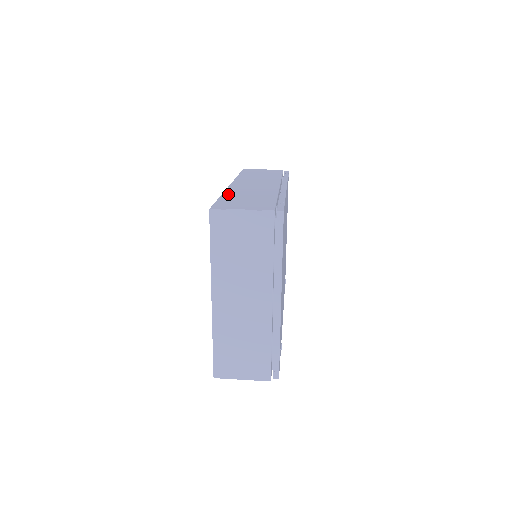
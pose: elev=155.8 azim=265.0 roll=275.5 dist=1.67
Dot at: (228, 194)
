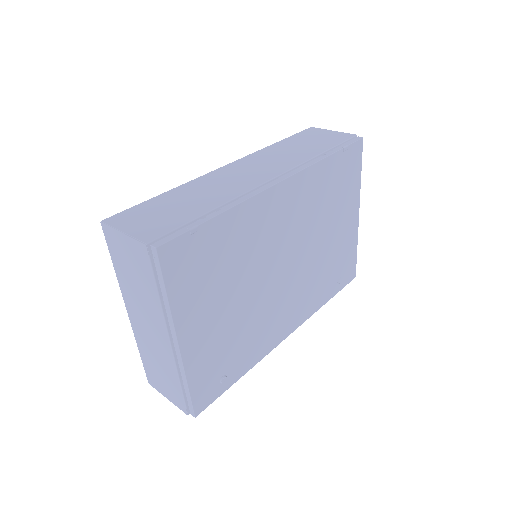
Dot at: (177, 190)
